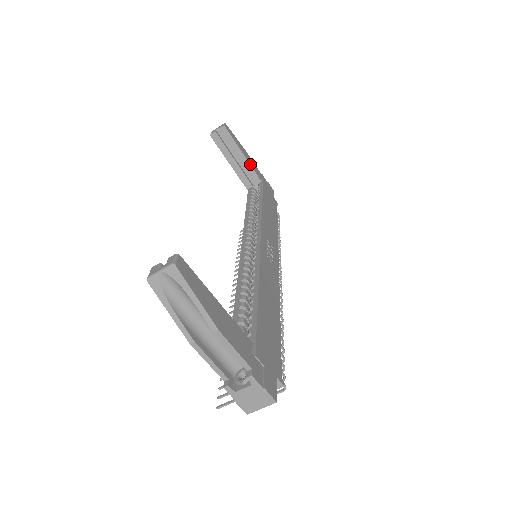
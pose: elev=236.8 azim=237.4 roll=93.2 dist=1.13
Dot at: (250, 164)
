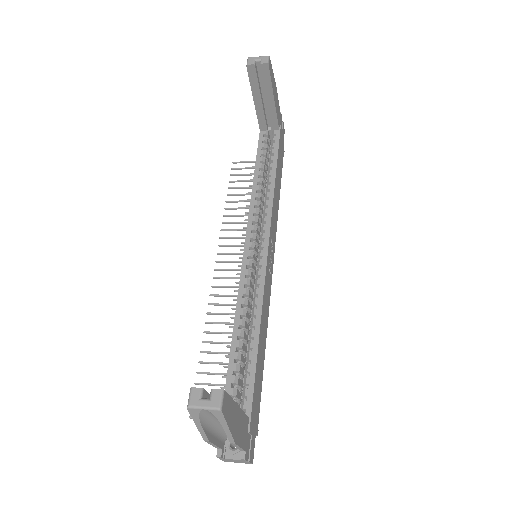
Dot at: (276, 110)
